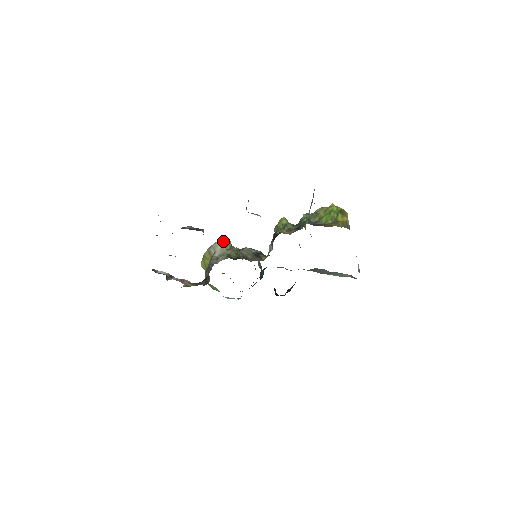
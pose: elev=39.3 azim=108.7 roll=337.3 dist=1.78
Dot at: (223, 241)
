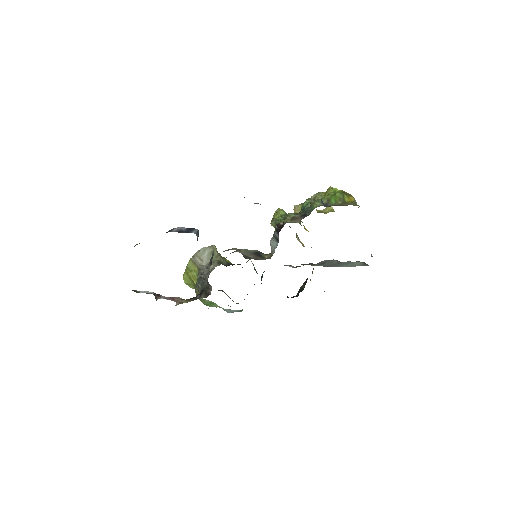
Dot at: (208, 247)
